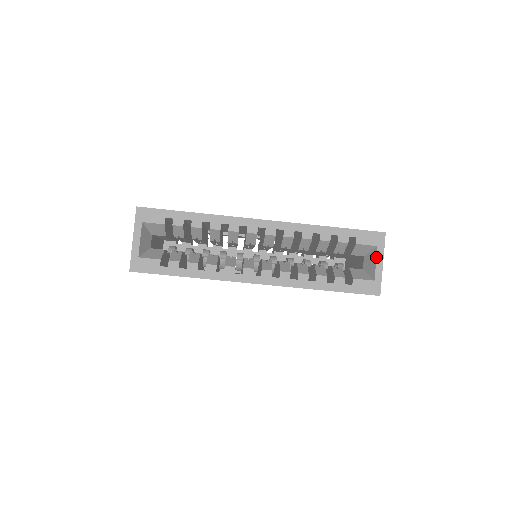
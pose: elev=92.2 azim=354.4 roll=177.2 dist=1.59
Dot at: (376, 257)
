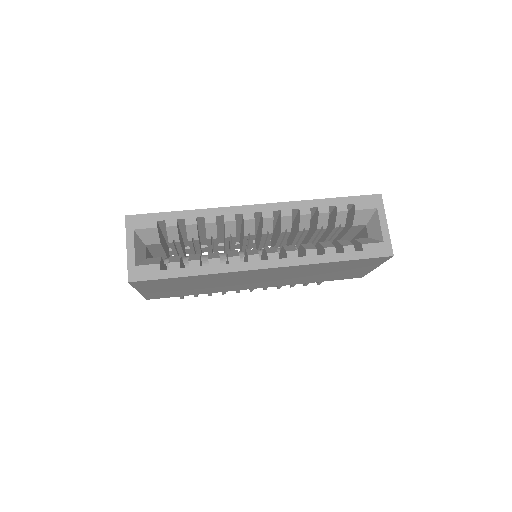
Dot at: (379, 219)
